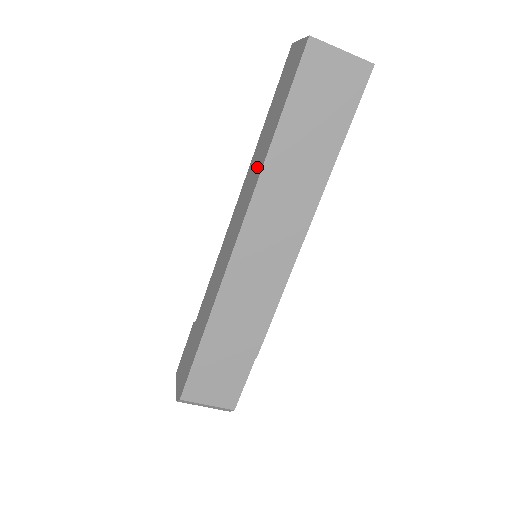
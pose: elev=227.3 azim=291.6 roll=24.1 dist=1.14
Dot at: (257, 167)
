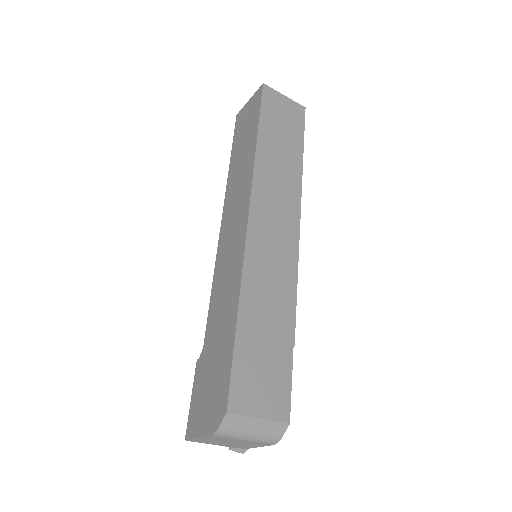
Dot at: (244, 171)
